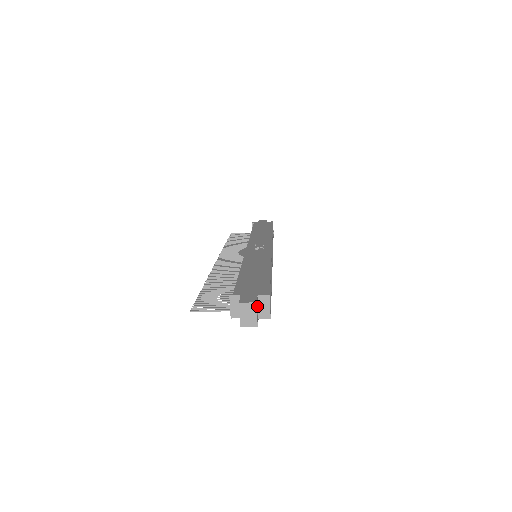
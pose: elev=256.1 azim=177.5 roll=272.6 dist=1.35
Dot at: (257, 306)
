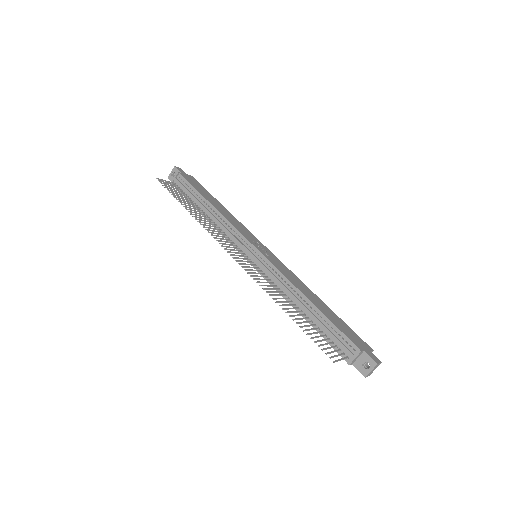
Dot at: occluded
